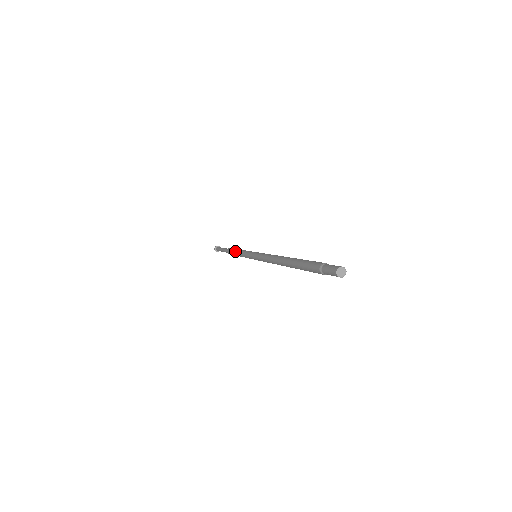
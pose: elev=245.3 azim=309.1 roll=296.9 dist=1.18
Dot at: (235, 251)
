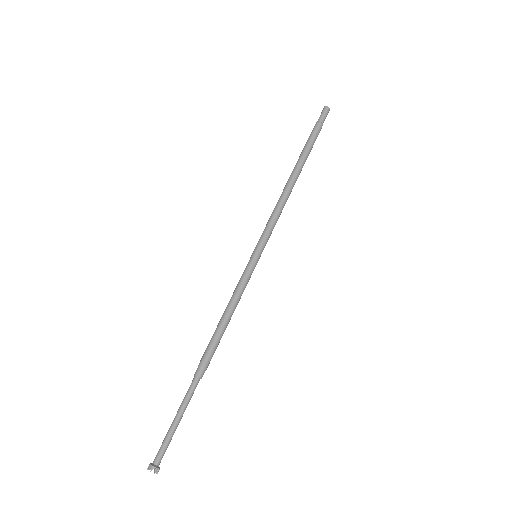
Dot at: occluded
